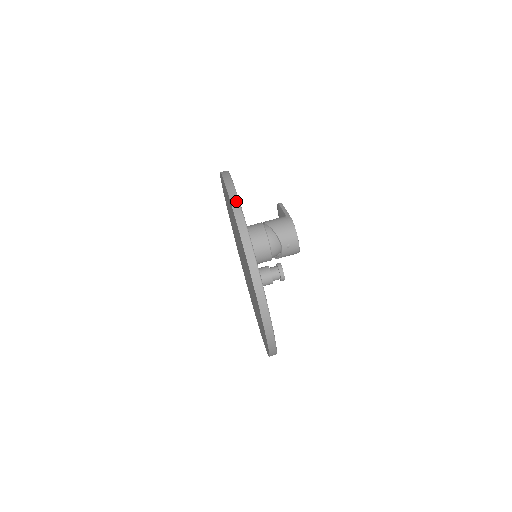
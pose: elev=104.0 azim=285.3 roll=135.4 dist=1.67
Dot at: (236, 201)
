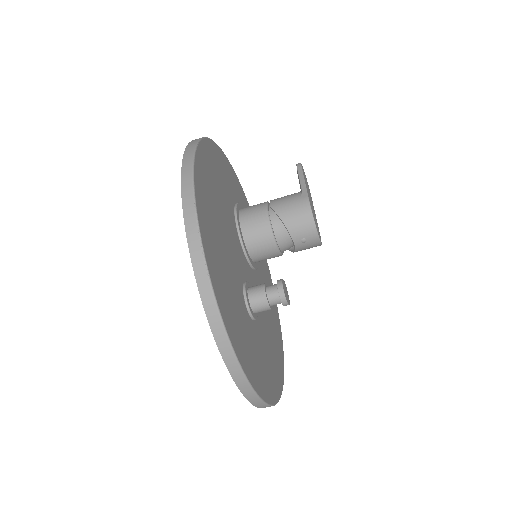
Dot at: (191, 214)
